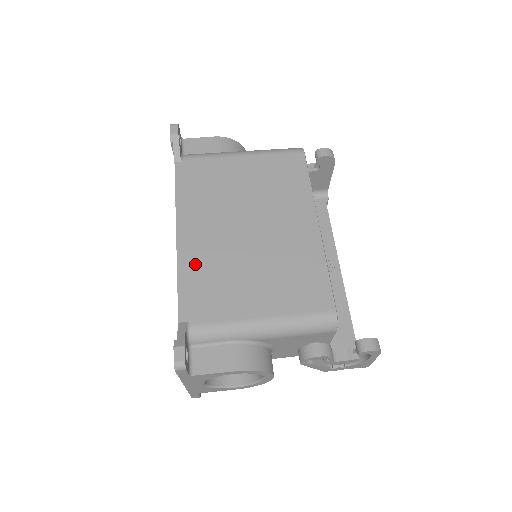
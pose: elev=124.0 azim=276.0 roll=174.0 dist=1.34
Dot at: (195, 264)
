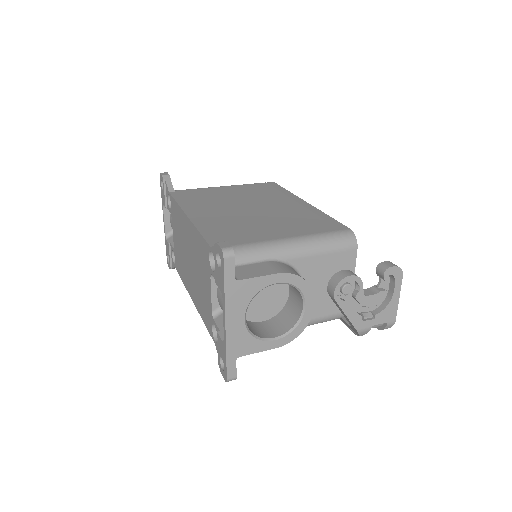
Dot at: (211, 224)
